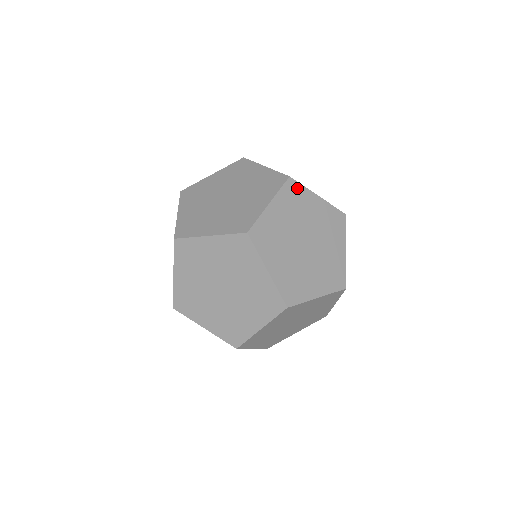
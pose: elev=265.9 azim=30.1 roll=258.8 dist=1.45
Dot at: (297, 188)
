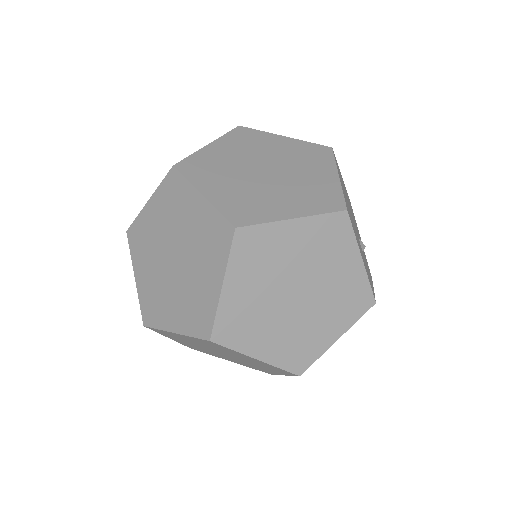
Dot at: (254, 234)
